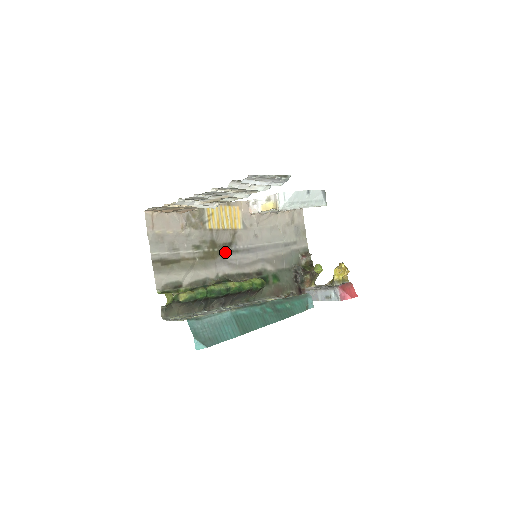
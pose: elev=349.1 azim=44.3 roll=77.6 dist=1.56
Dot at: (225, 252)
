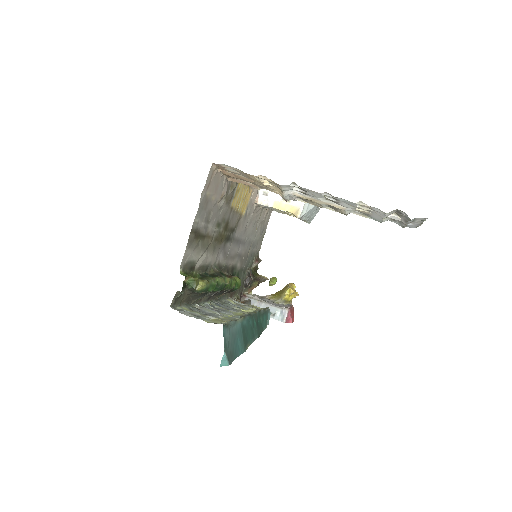
Dot at: (228, 238)
